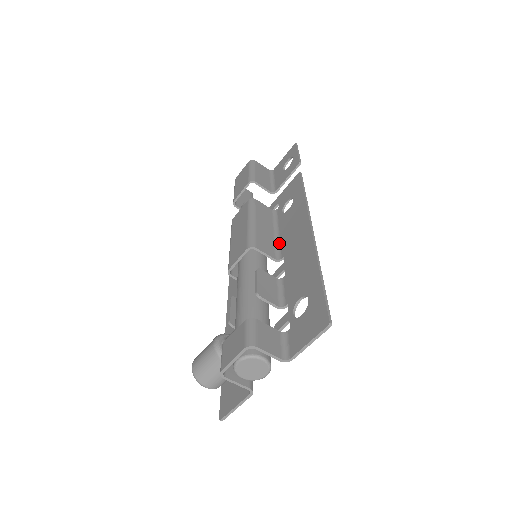
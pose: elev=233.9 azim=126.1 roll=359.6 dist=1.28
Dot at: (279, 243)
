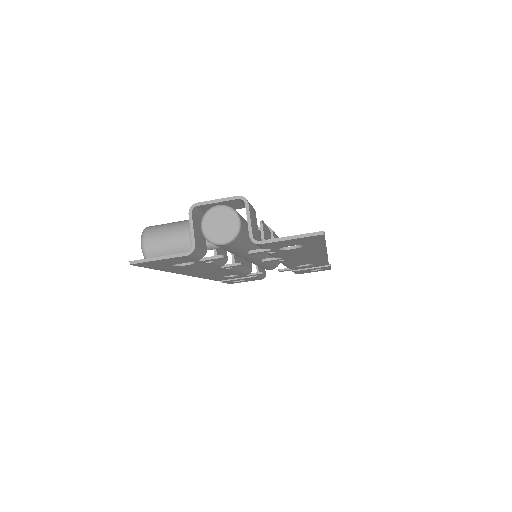
Dot at: occluded
